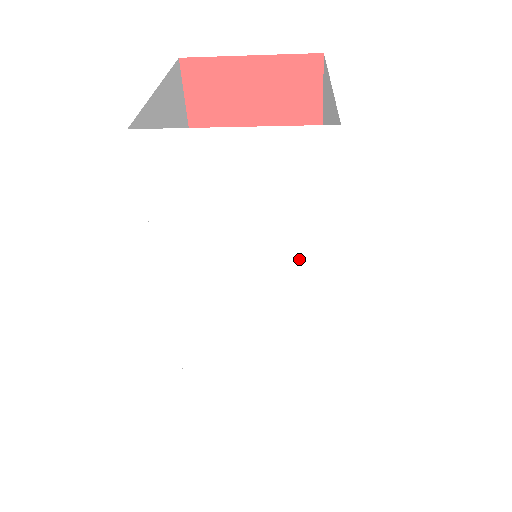
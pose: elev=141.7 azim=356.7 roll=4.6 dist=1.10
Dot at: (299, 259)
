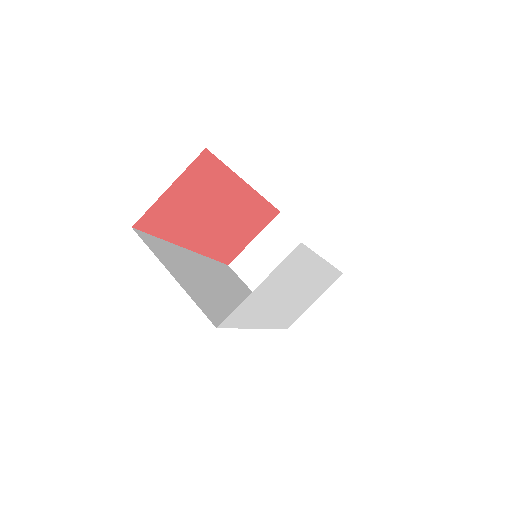
Dot at: (305, 270)
